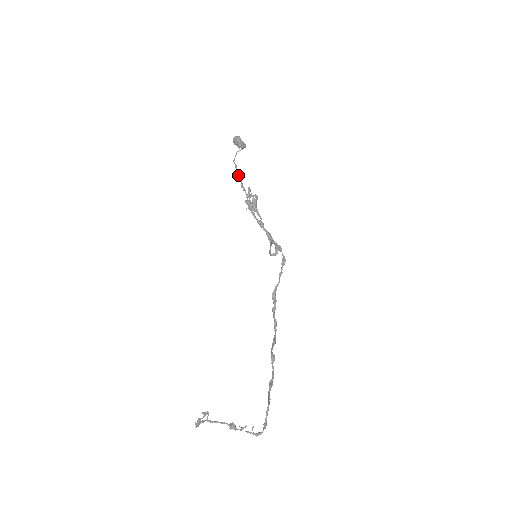
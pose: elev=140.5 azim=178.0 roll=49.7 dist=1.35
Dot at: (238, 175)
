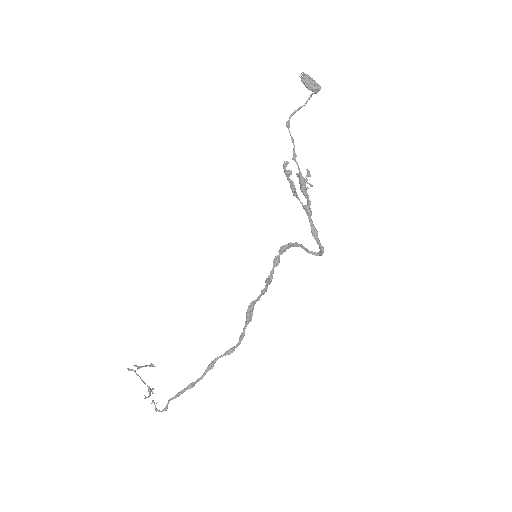
Dot at: (291, 136)
